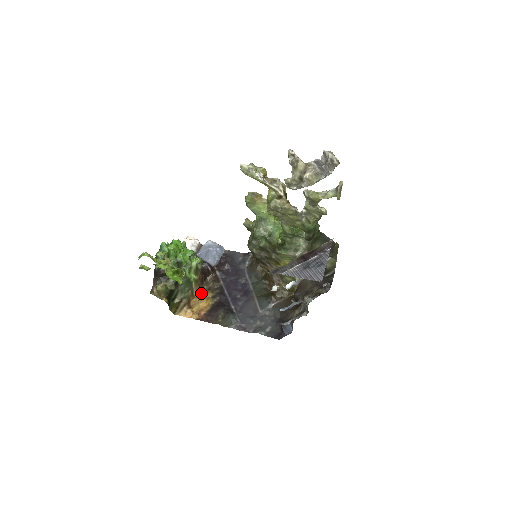
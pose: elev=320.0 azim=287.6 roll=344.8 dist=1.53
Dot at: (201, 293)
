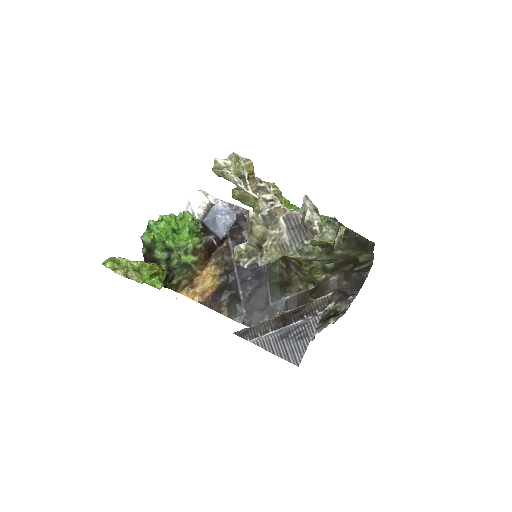
Dot at: (207, 268)
